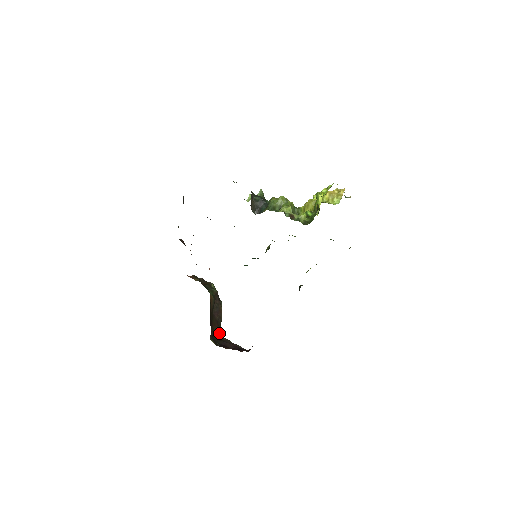
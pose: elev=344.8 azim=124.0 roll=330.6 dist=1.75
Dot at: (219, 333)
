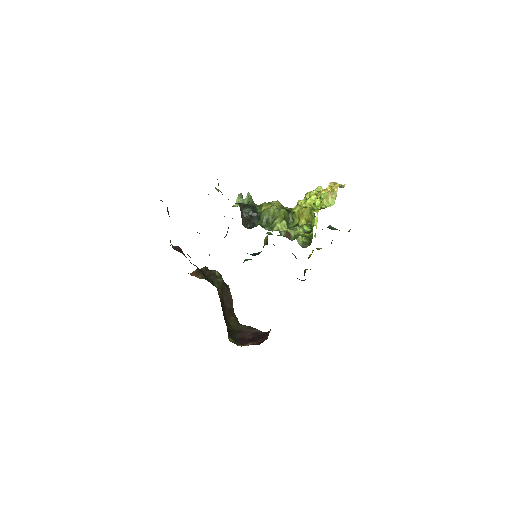
Dot at: (234, 322)
